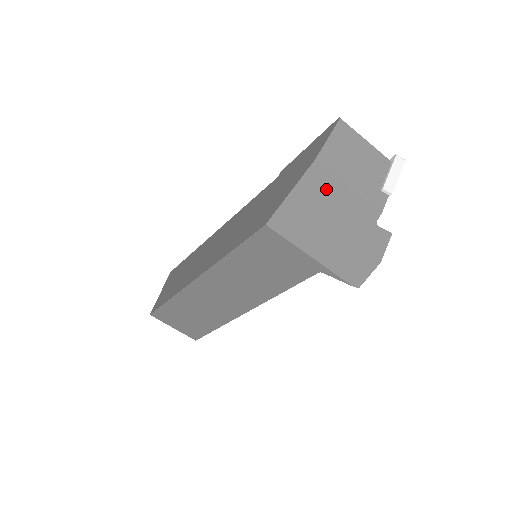
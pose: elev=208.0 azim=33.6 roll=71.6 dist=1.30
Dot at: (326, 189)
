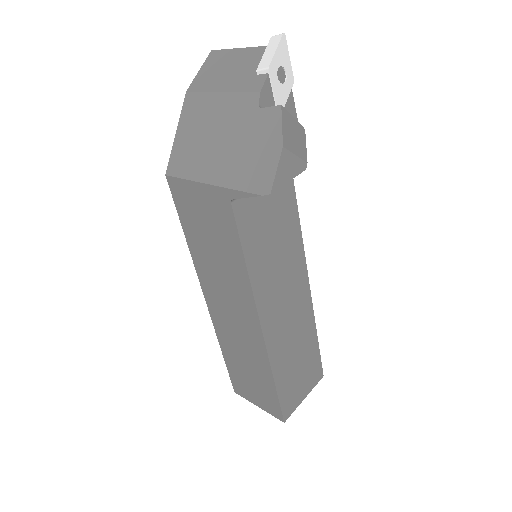
Dot at: (202, 109)
